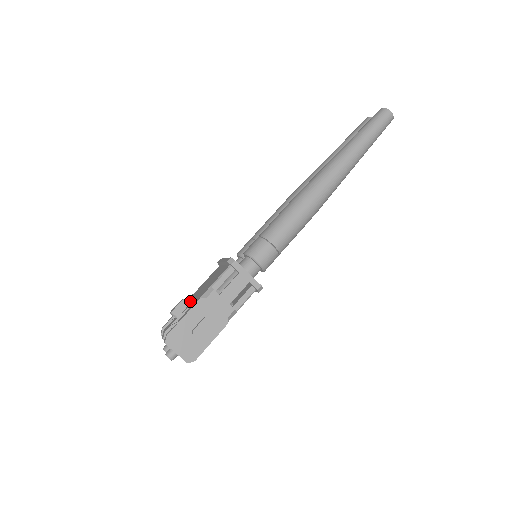
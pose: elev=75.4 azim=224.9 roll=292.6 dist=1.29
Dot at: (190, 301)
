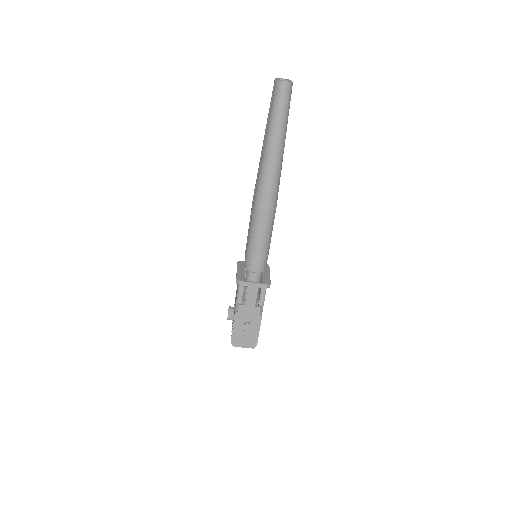
Dot at: occluded
